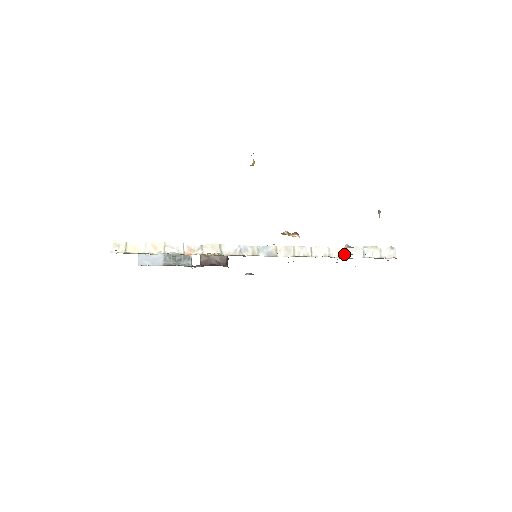
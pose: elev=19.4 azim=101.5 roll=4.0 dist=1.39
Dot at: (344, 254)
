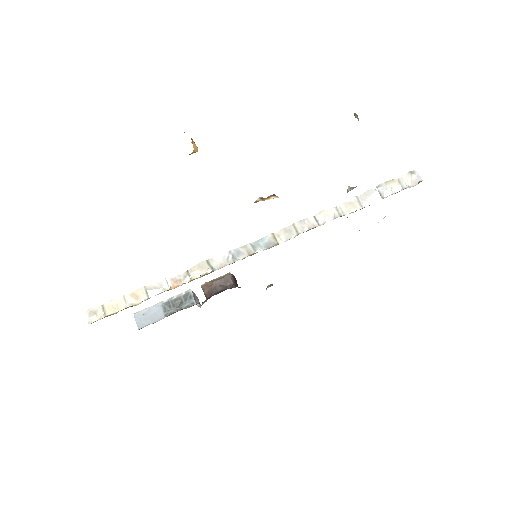
Dot at: (357, 206)
